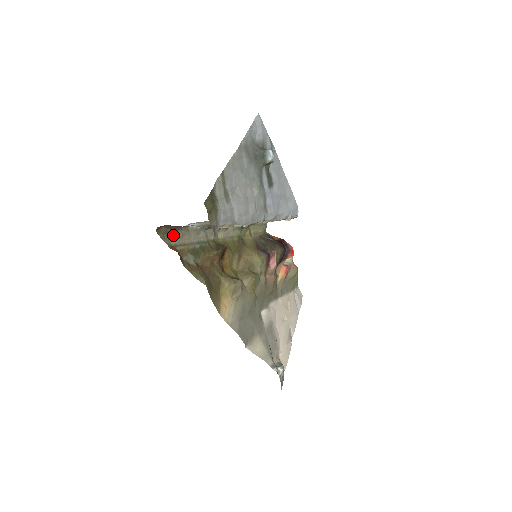
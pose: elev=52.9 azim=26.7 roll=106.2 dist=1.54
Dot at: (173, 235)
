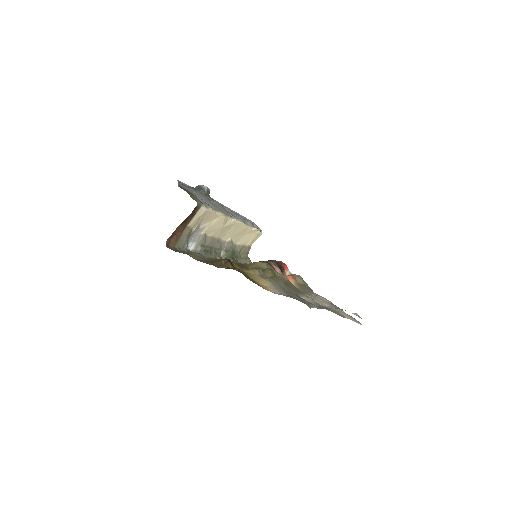
Dot at: (182, 252)
